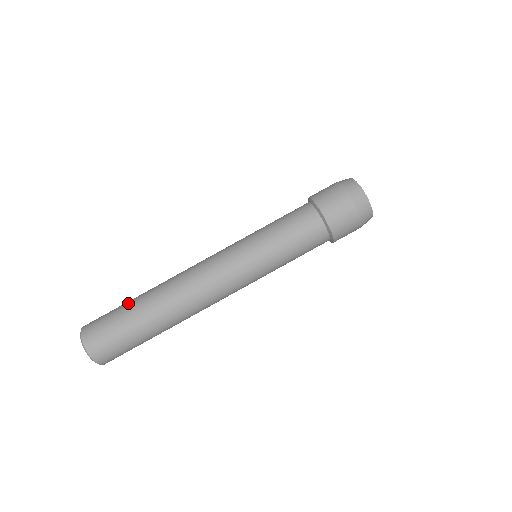
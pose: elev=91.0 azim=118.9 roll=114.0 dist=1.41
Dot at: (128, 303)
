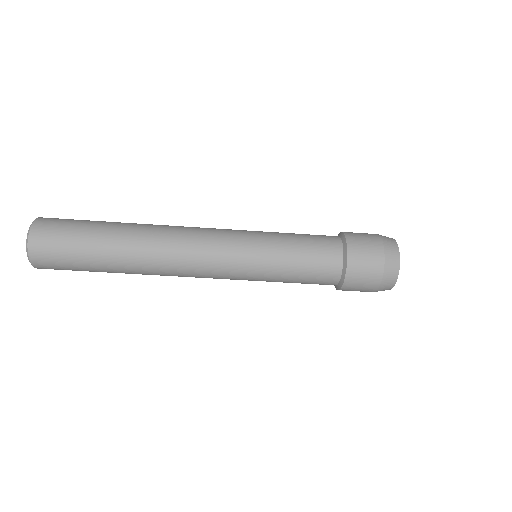
Dot at: (97, 229)
